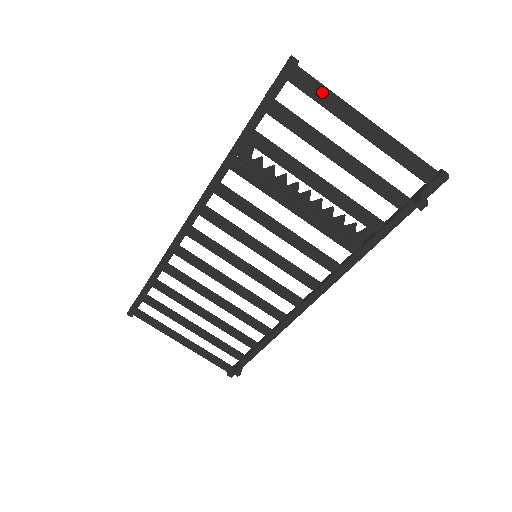
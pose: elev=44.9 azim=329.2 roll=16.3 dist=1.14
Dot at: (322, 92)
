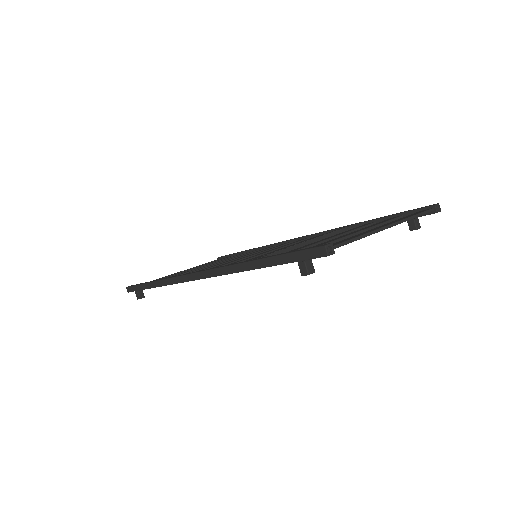
Dot at: (351, 242)
